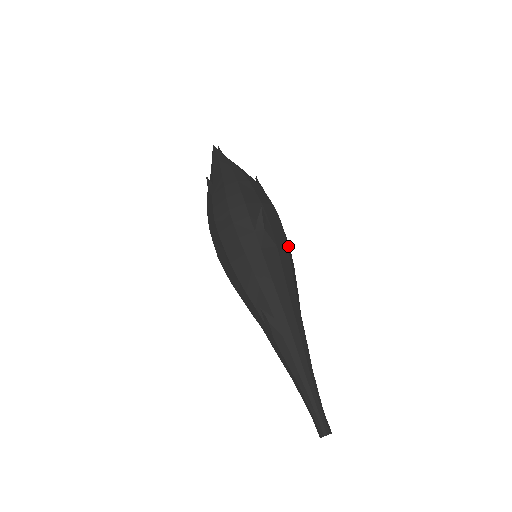
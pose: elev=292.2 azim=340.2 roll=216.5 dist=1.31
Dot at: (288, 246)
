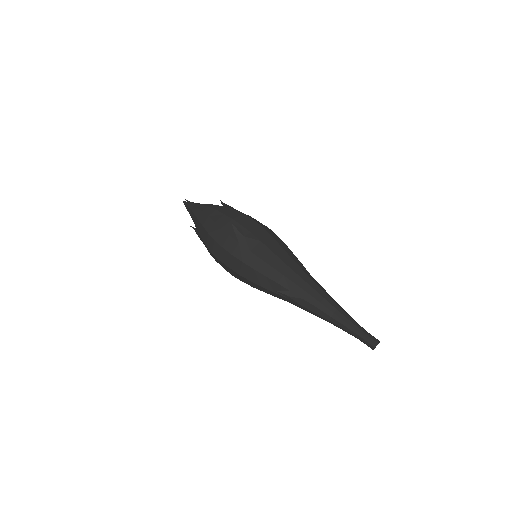
Dot at: (271, 234)
